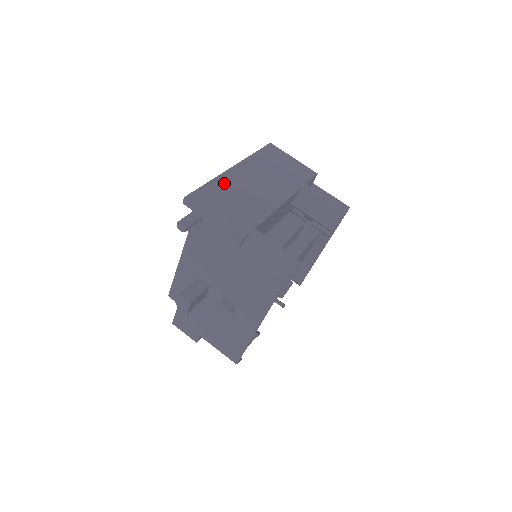
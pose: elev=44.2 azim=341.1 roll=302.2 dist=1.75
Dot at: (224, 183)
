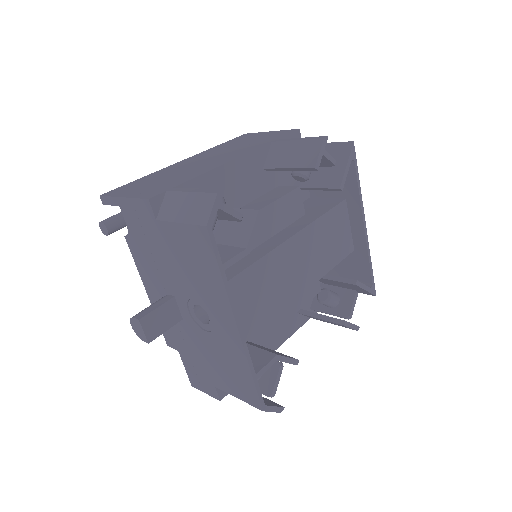
Dot at: (160, 173)
